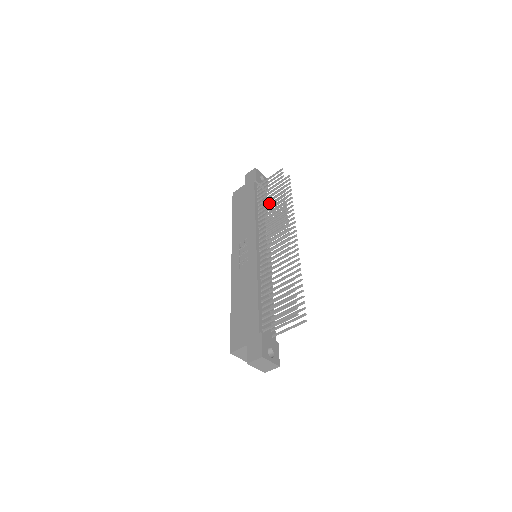
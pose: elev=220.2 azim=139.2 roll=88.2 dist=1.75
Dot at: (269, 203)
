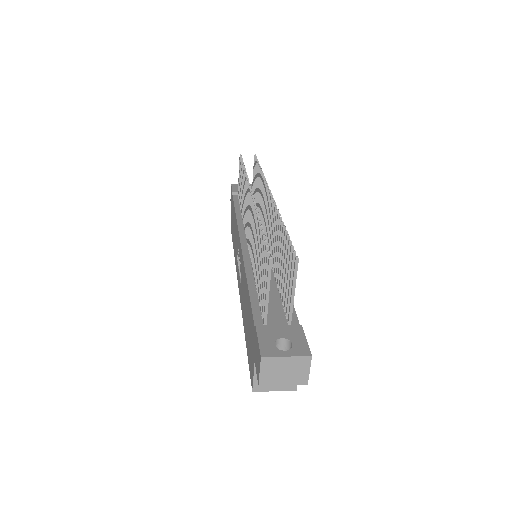
Dot at: occluded
